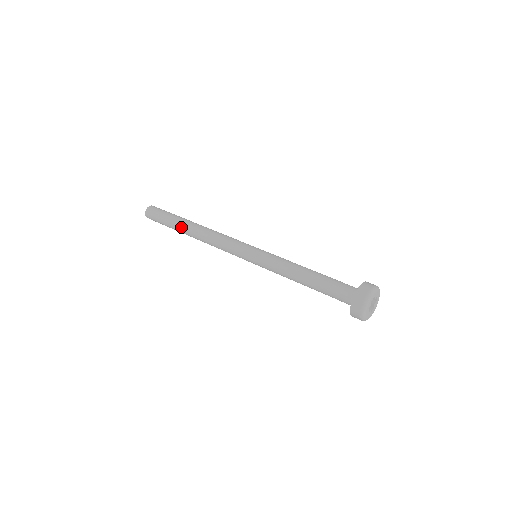
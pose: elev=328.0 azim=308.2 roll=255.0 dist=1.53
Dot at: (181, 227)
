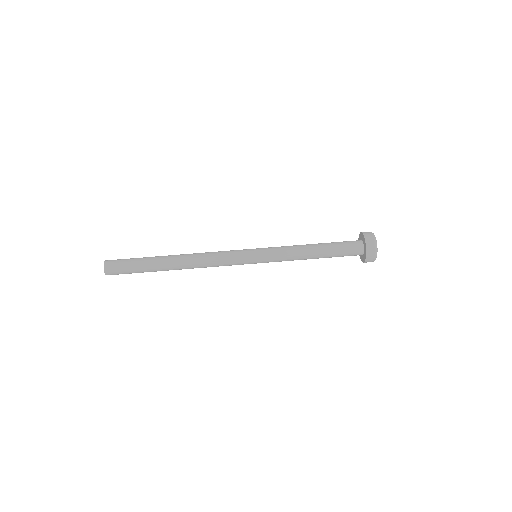
Dot at: occluded
